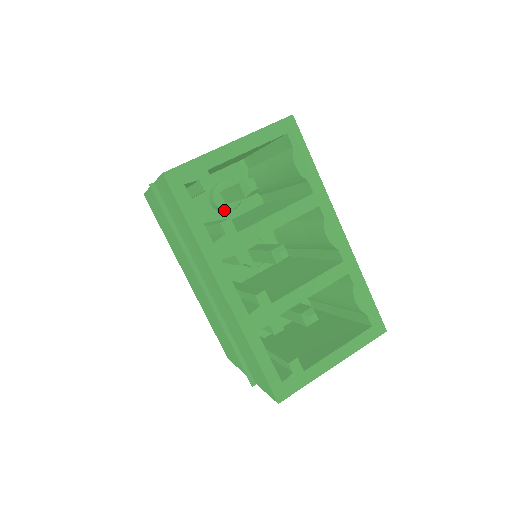
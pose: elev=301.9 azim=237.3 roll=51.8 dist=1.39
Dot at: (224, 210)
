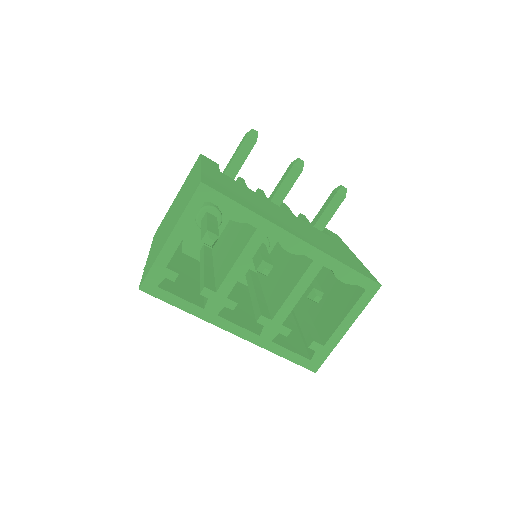
Dot at: occluded
